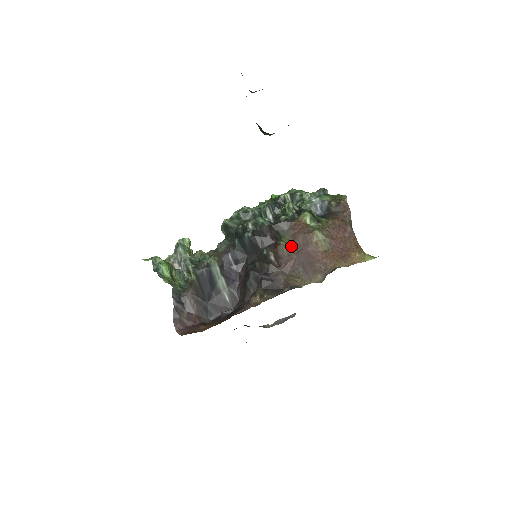
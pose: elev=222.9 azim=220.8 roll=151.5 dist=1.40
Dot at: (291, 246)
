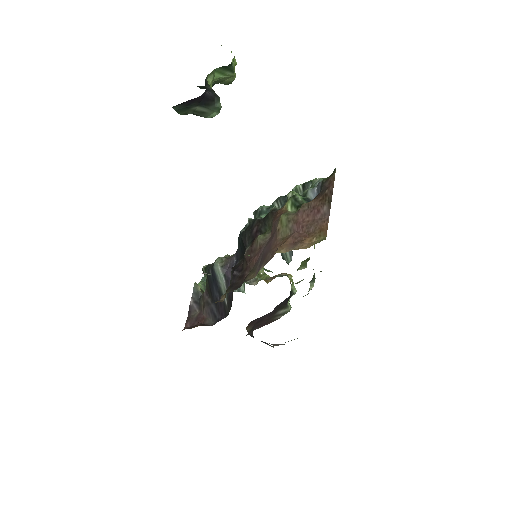
Dot at: (267, 238)
